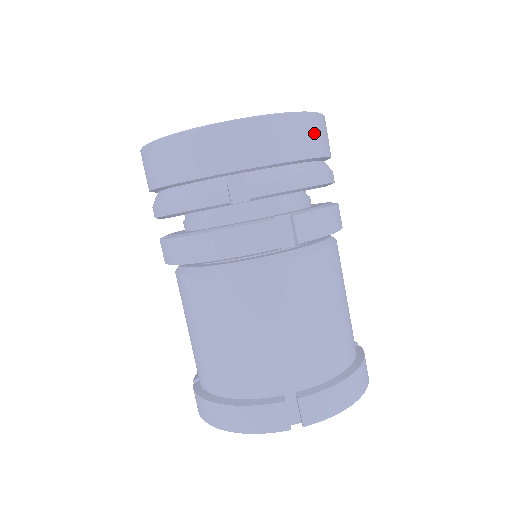
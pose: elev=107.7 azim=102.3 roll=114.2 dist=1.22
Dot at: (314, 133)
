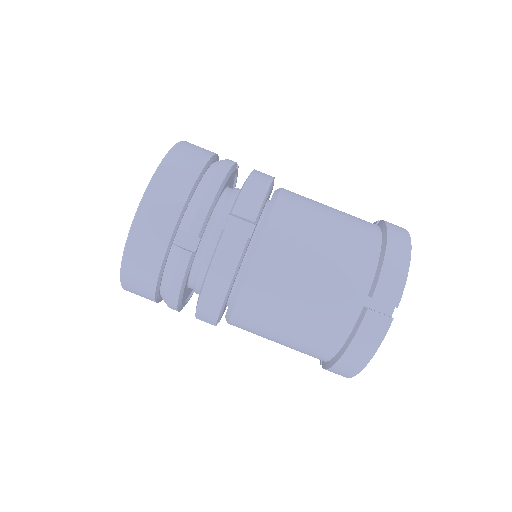
Dot at: (185, 159)
